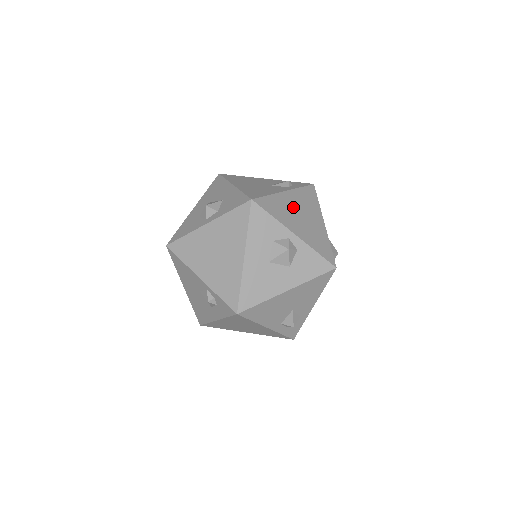
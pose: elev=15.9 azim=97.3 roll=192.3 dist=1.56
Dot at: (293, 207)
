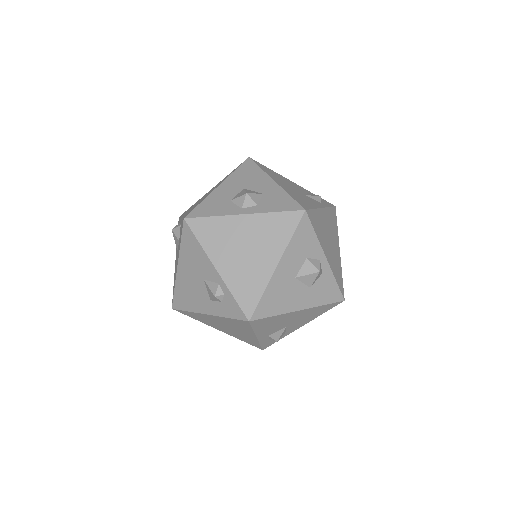
Dot at: (326, 227)
